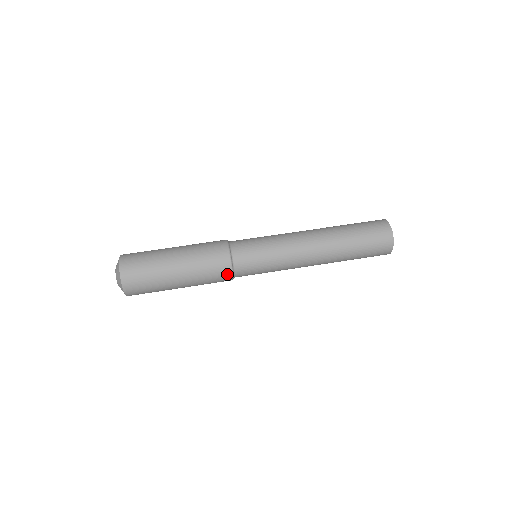
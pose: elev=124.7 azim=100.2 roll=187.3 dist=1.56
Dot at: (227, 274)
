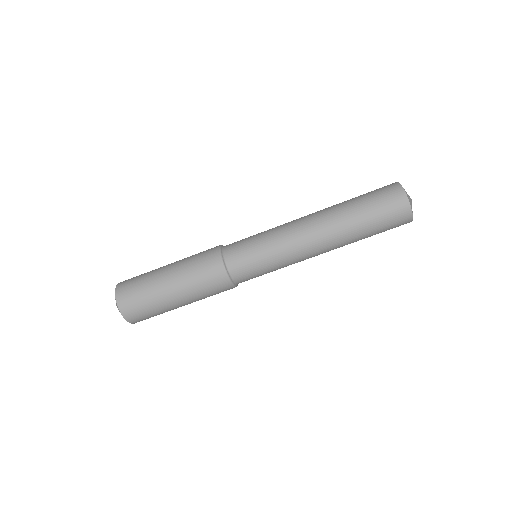
Dot at: (229, 288)
